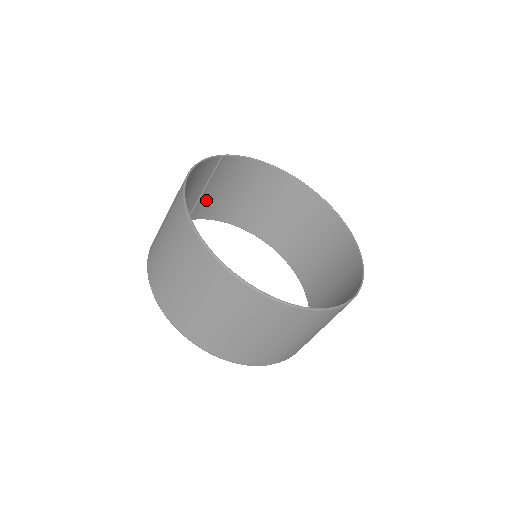
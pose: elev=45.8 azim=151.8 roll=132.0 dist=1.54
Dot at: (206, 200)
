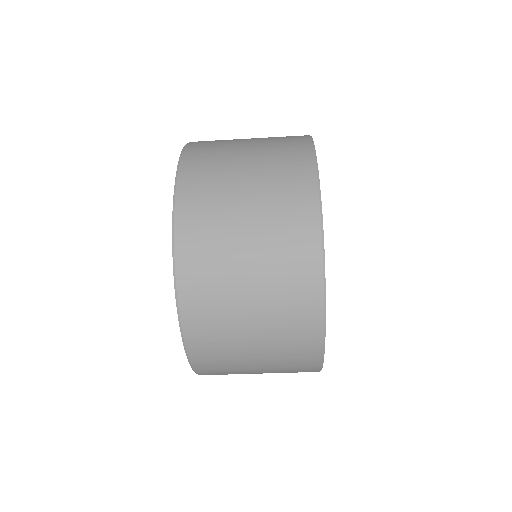
Dot at: occluded
